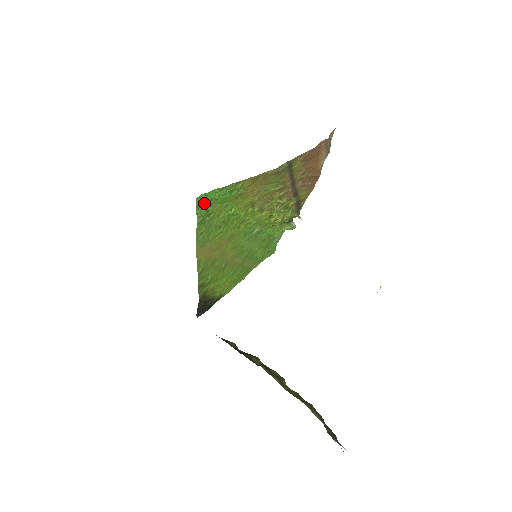
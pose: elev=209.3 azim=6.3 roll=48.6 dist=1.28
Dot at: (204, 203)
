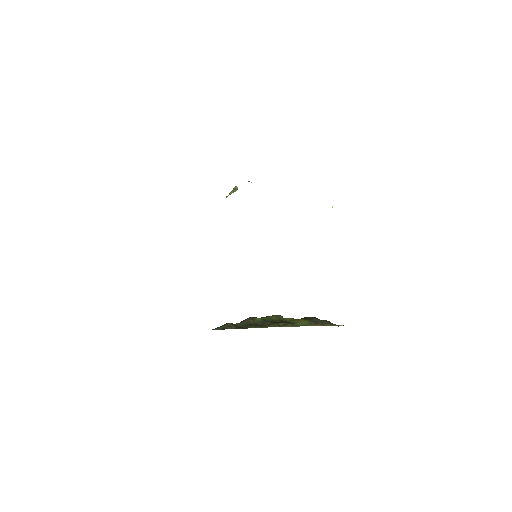
Dot at: occluded
